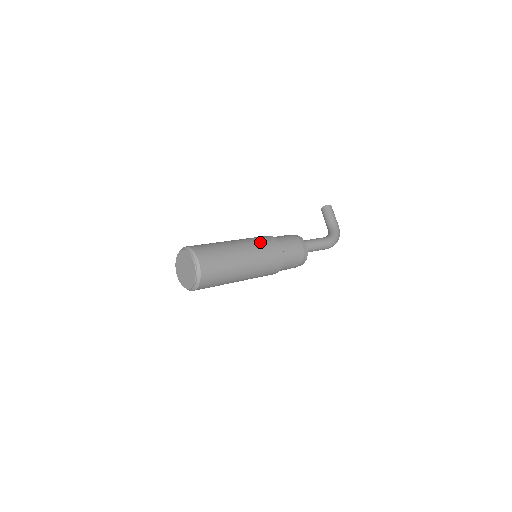
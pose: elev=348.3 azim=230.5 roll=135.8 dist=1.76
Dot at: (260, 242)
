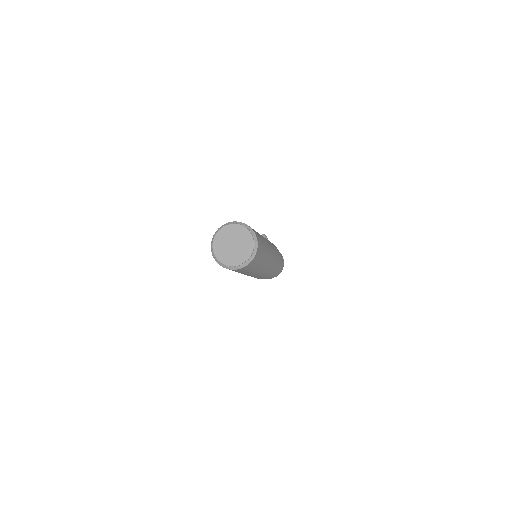
Dot at: (270, 242)
